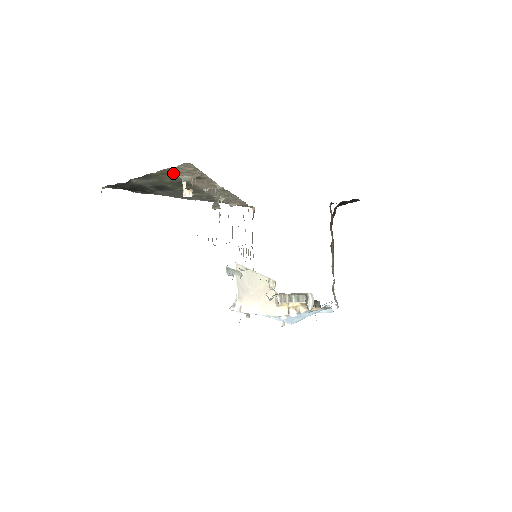
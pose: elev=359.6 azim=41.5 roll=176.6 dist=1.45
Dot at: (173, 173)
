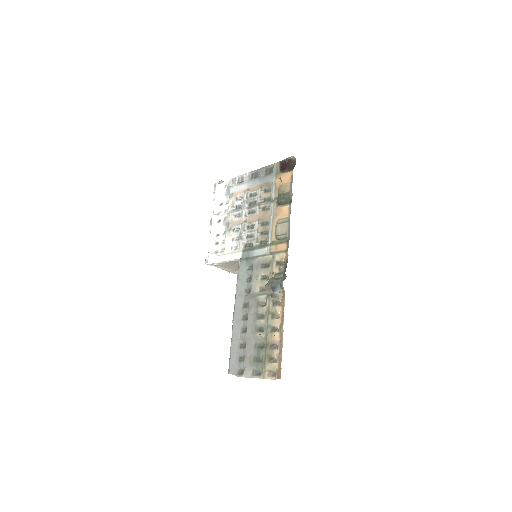
Dot at: occluded
